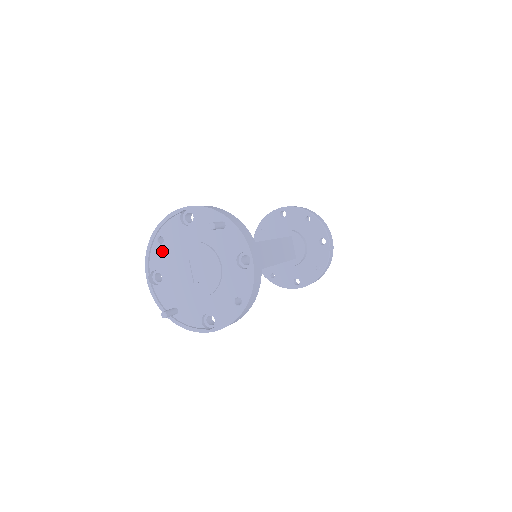
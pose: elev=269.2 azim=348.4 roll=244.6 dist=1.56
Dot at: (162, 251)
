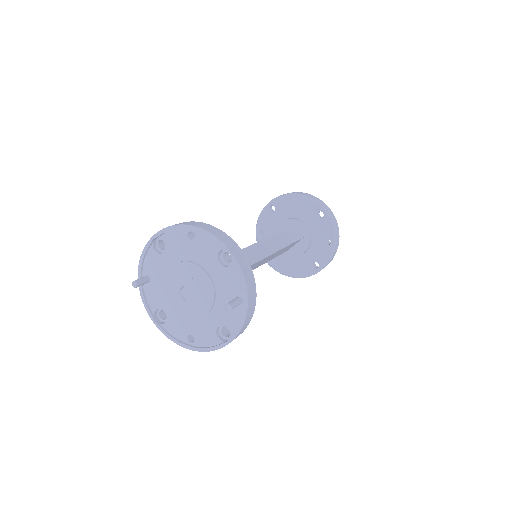
Dot at: (183, 242)
